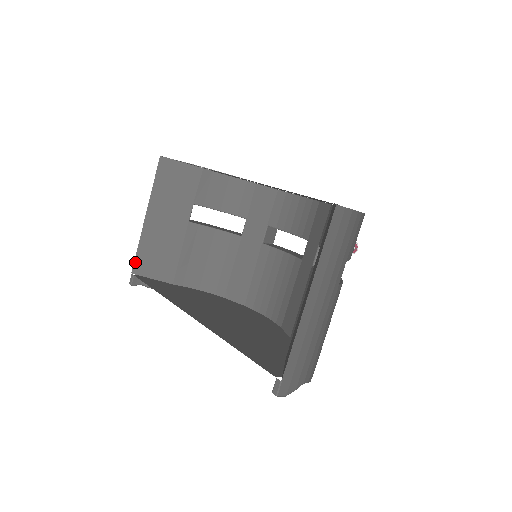
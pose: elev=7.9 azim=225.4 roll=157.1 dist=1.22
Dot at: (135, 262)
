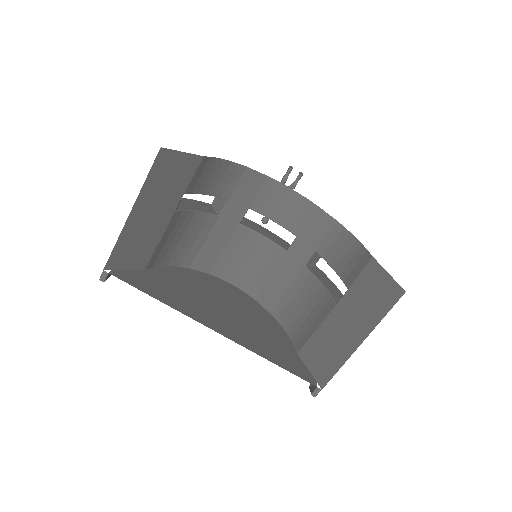
Dot at: (109, 259)
